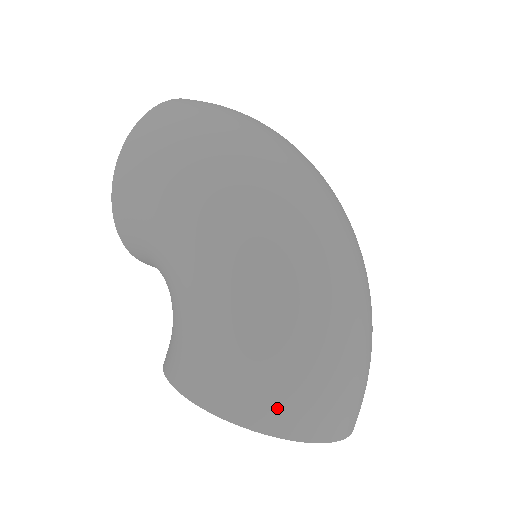
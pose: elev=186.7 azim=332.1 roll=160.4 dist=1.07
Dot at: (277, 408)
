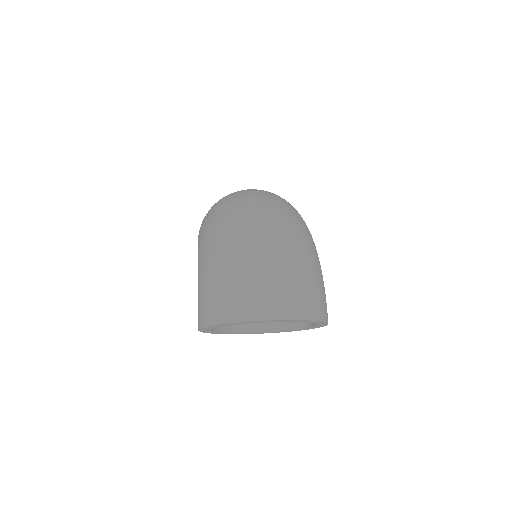
Dot at: (209, 310)
